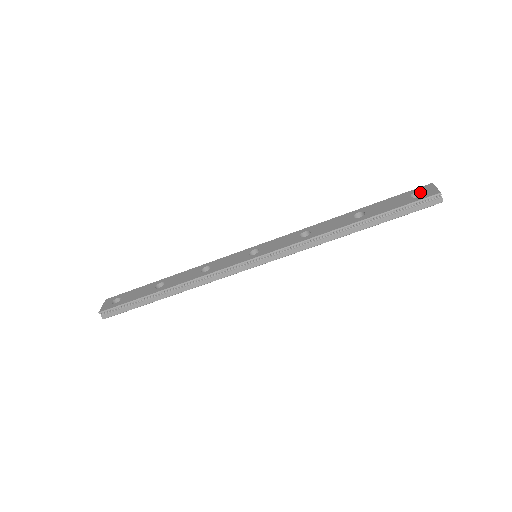
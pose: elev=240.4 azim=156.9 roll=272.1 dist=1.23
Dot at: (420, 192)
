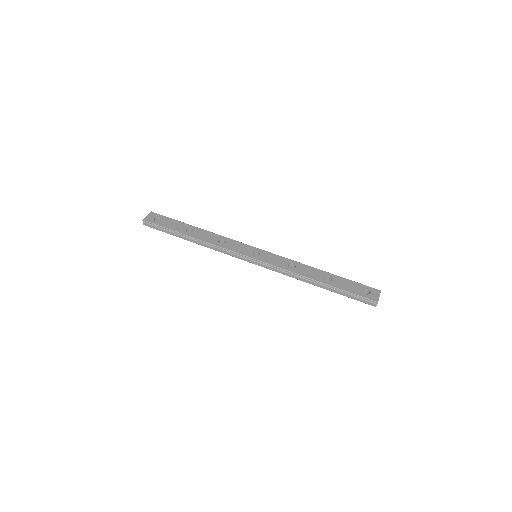
Dot at: (370, 291)
